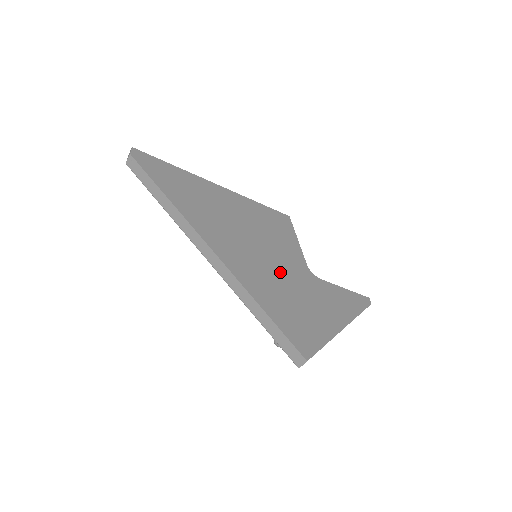
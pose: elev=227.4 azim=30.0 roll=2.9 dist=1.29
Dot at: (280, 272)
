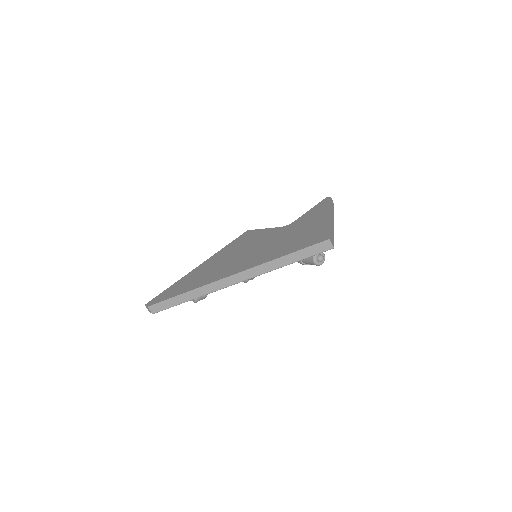
Dot at: (273, 242)
